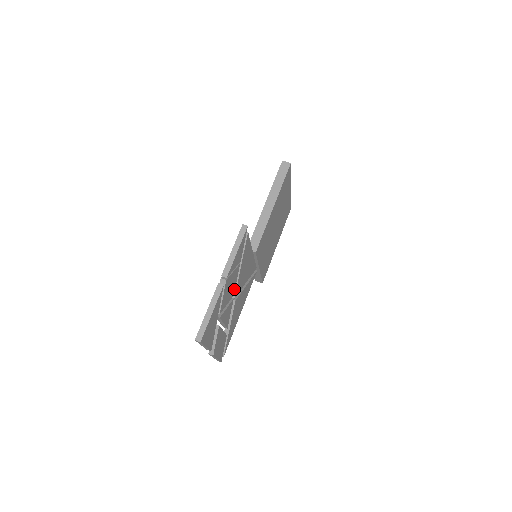
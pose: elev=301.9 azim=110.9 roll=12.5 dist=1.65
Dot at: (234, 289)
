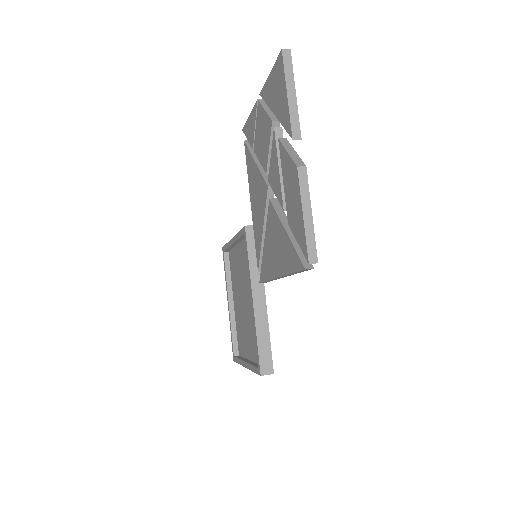
Dot at: occluded
